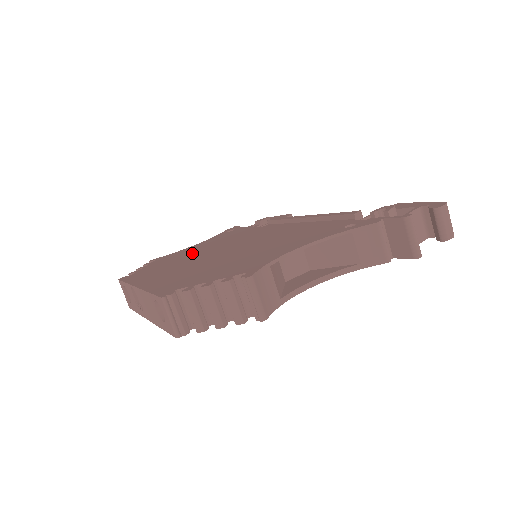
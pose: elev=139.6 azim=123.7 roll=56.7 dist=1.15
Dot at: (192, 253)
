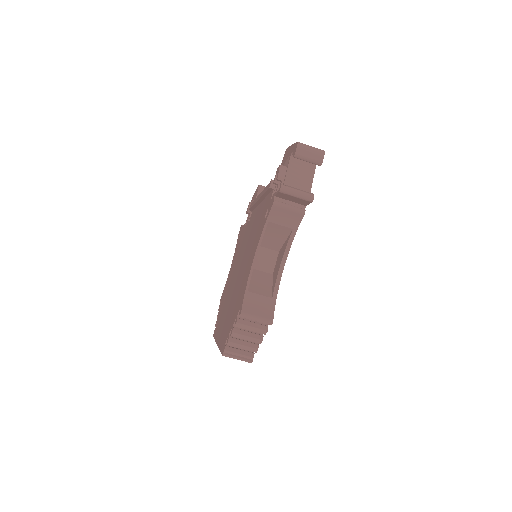
Dot at: (229, 284)
